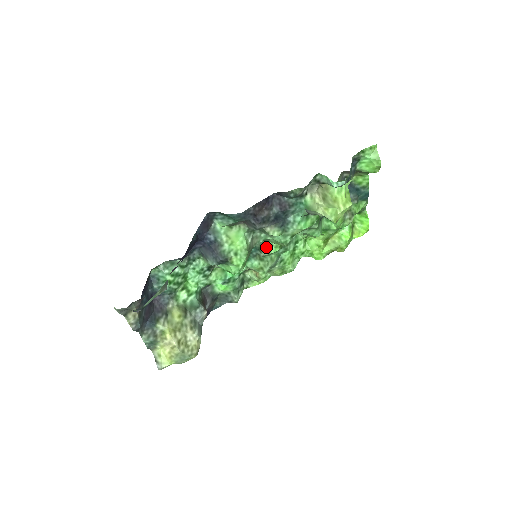
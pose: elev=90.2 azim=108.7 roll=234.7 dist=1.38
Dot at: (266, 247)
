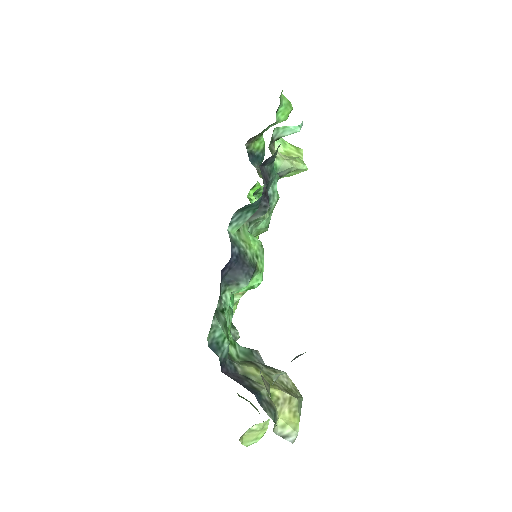
Dot at: occluded
